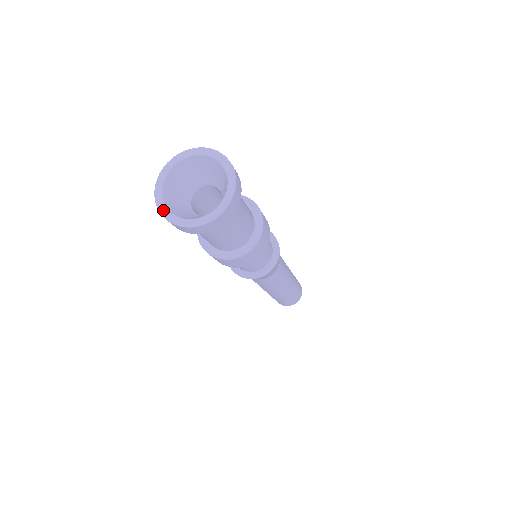
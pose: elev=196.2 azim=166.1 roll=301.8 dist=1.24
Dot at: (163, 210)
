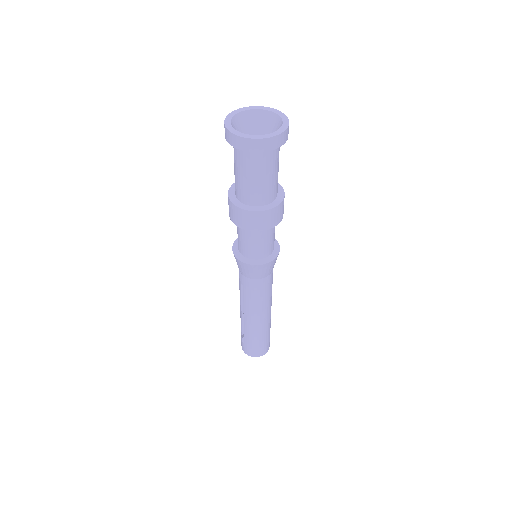
Dot at: (227, 124)
